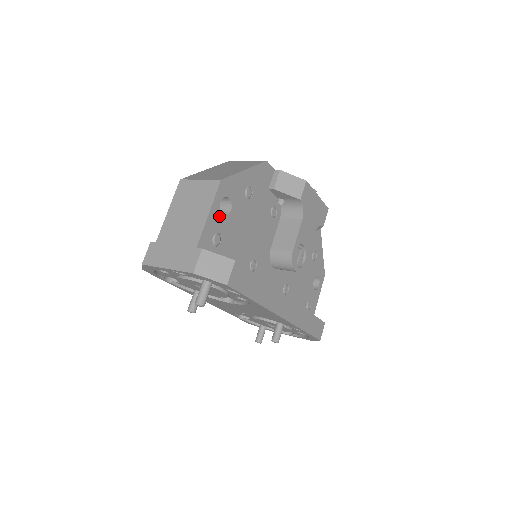
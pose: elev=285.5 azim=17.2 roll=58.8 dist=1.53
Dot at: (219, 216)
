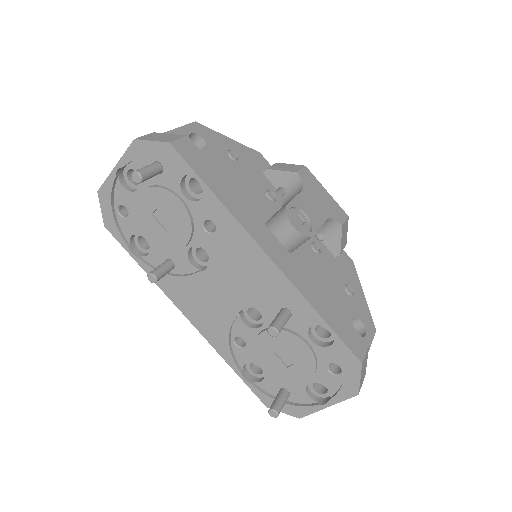
Dot at: occluded
